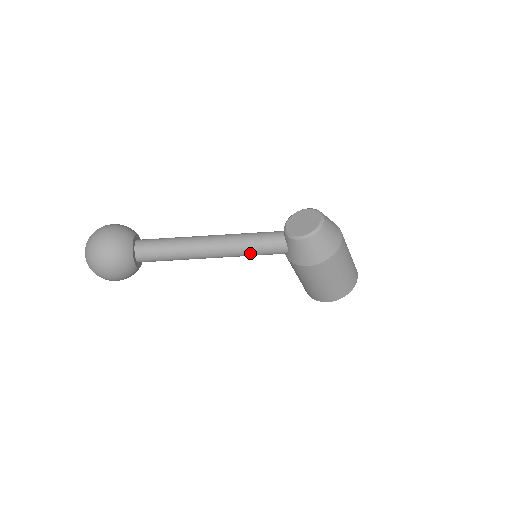
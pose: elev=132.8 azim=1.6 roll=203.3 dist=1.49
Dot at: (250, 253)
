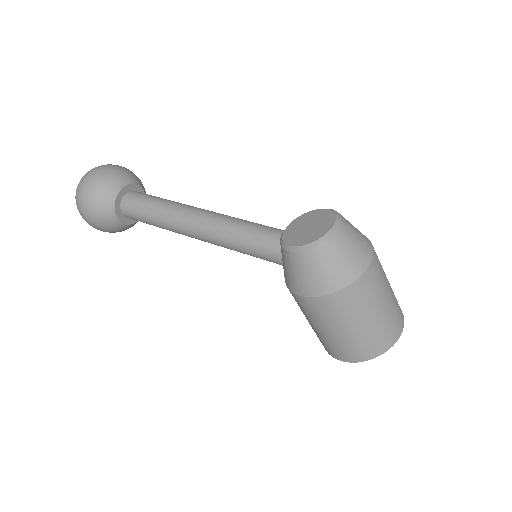
Dot at: (237, 248)
